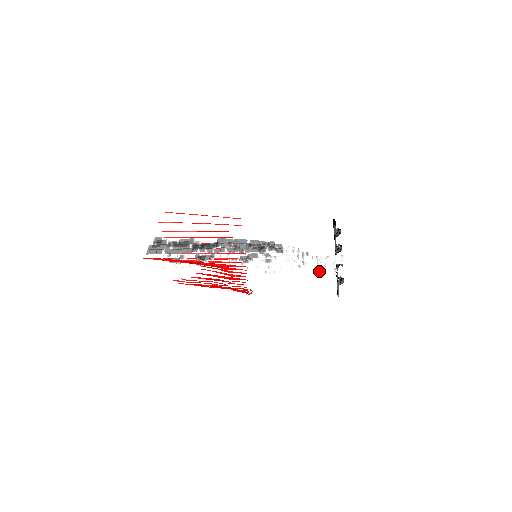
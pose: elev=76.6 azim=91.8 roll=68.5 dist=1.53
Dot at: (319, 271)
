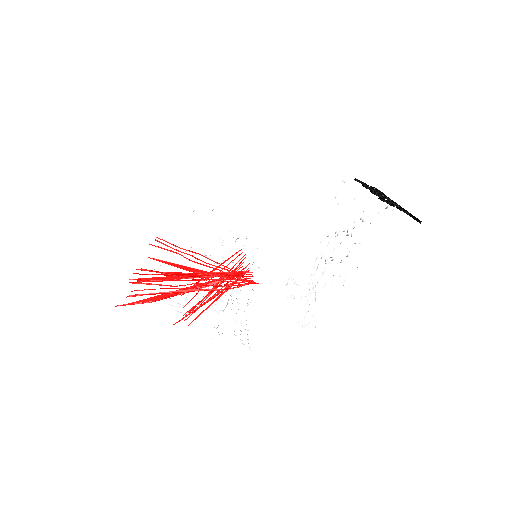
Dot at: (382, 228)
